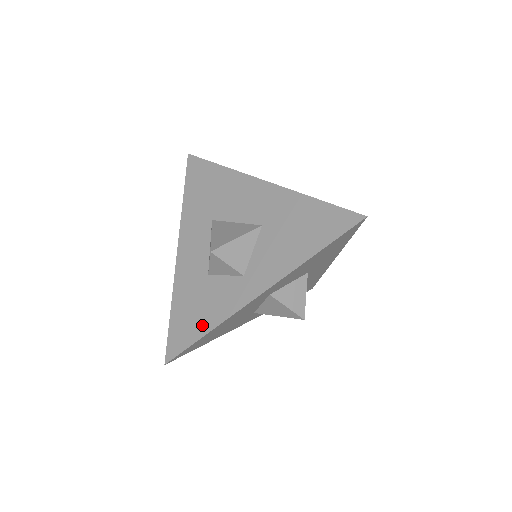
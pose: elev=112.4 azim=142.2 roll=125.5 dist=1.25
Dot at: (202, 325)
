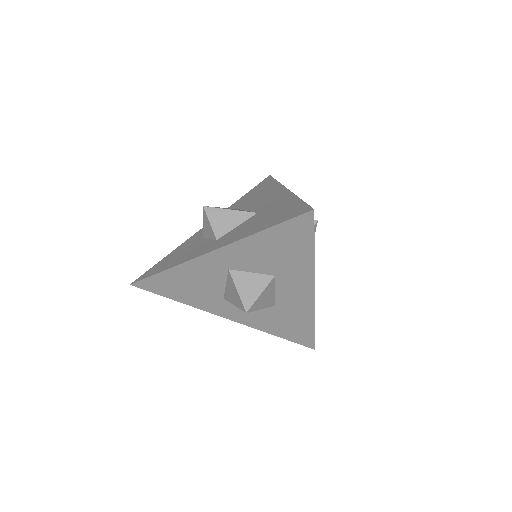
Dot at: (169, 265)
